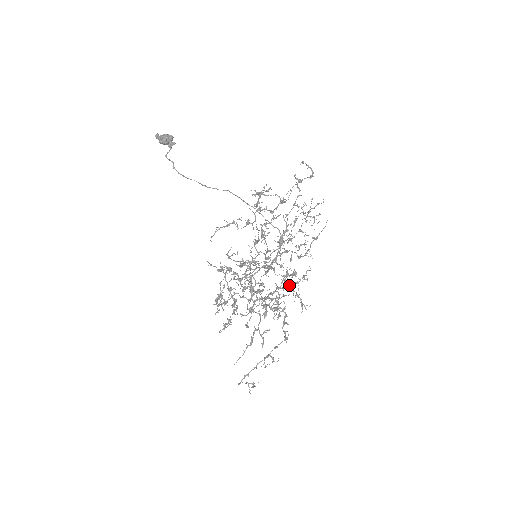
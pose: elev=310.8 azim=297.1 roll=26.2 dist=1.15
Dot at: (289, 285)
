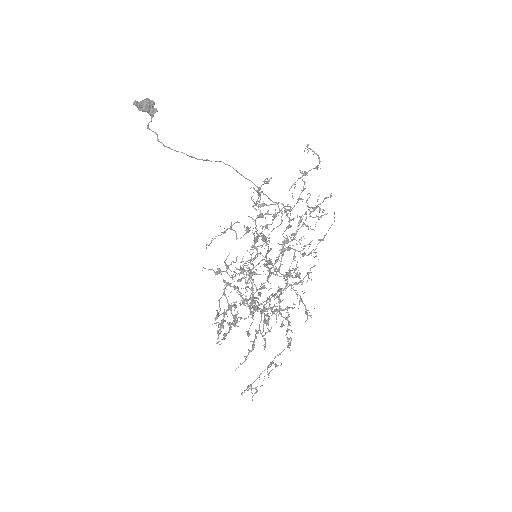
Dot at: (292, 285)
